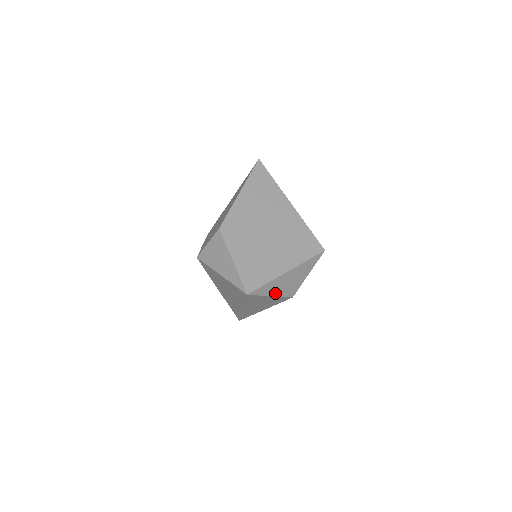
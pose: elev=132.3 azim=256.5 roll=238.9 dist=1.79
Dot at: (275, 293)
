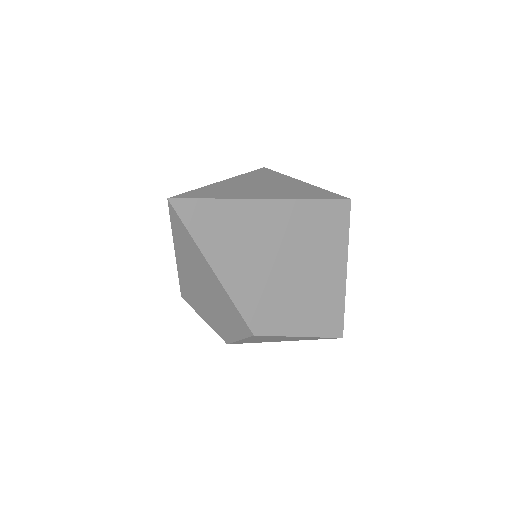
Dot at: occluded
